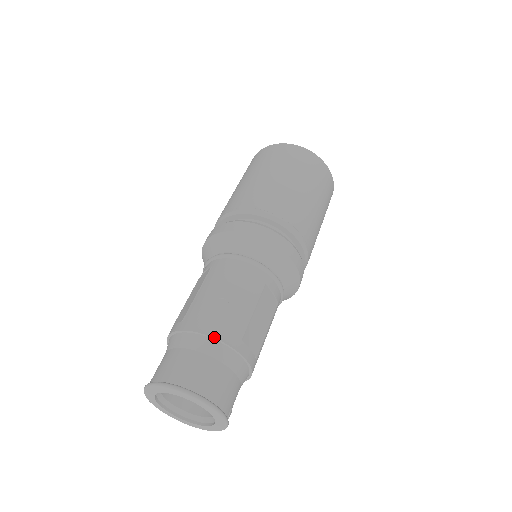
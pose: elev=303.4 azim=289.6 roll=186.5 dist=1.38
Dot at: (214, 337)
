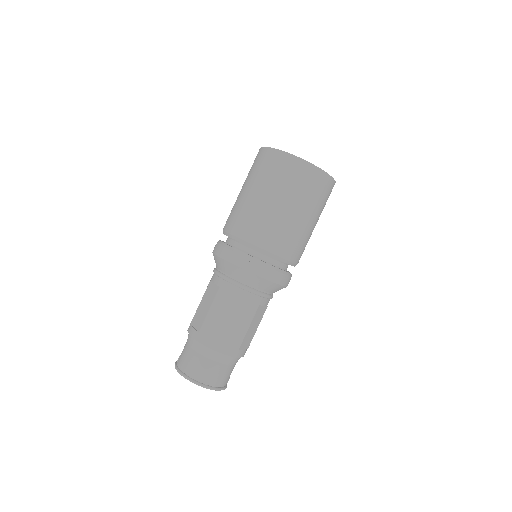
Dot at: (220, 352)
